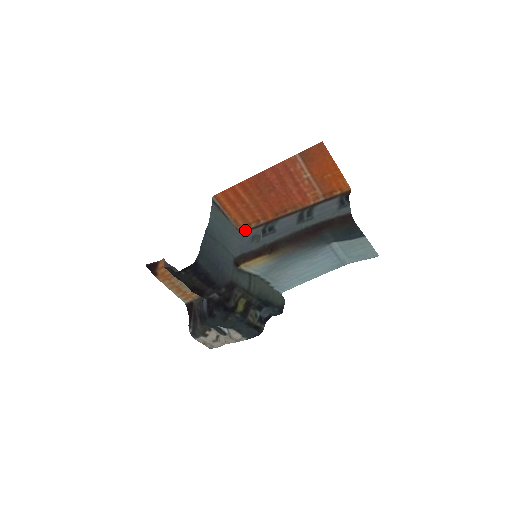
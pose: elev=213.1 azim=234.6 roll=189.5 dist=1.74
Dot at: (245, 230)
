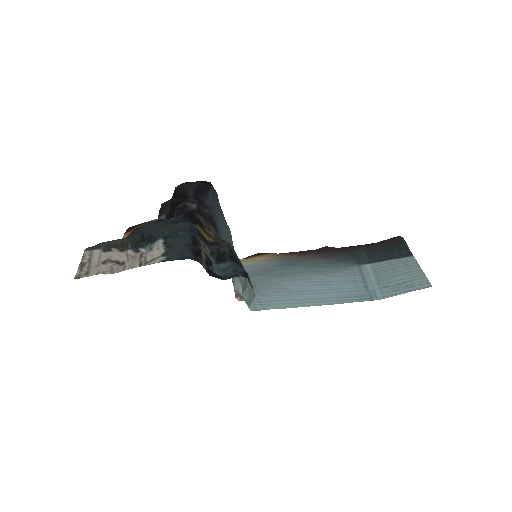
Dot at: (243, 299)
